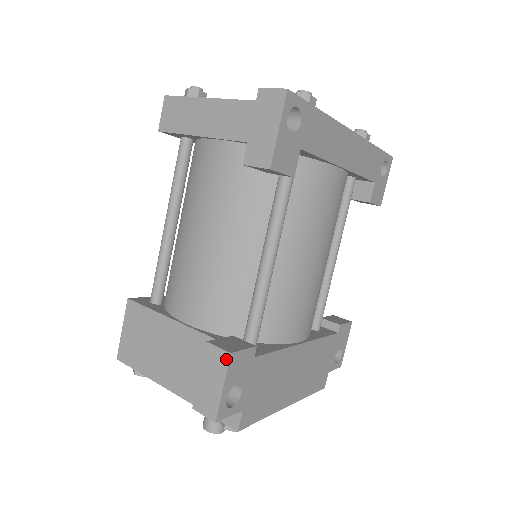
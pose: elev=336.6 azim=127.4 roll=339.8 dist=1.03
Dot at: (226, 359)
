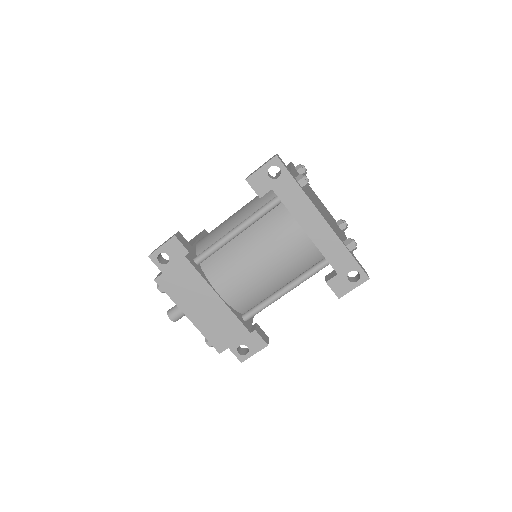
Dot at: (172, 237)
